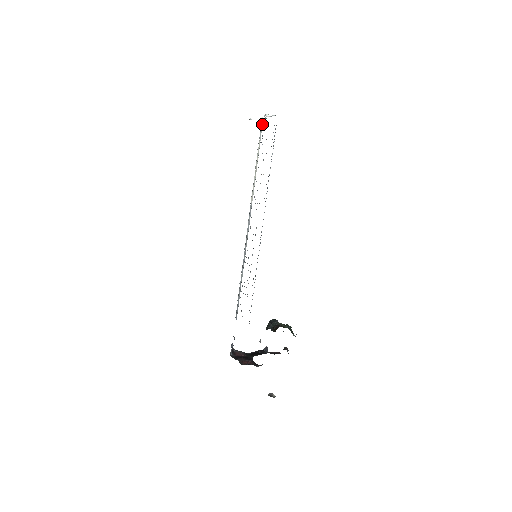
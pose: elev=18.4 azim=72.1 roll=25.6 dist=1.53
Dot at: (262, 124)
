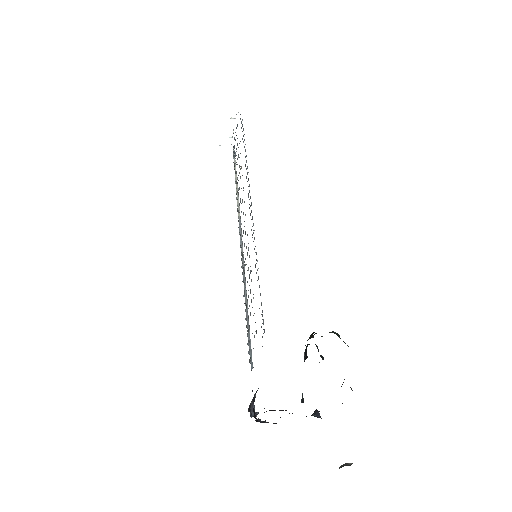
Dot at: occluded
